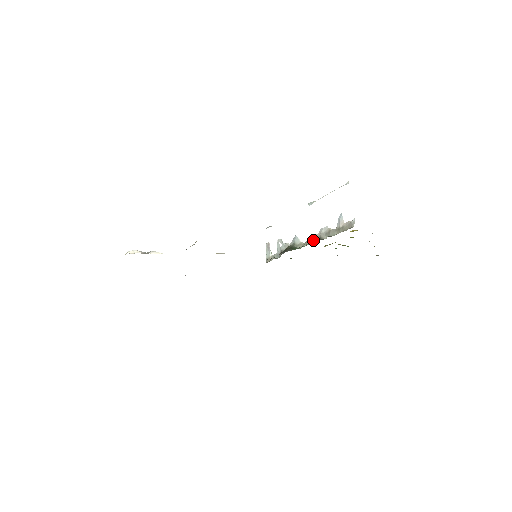
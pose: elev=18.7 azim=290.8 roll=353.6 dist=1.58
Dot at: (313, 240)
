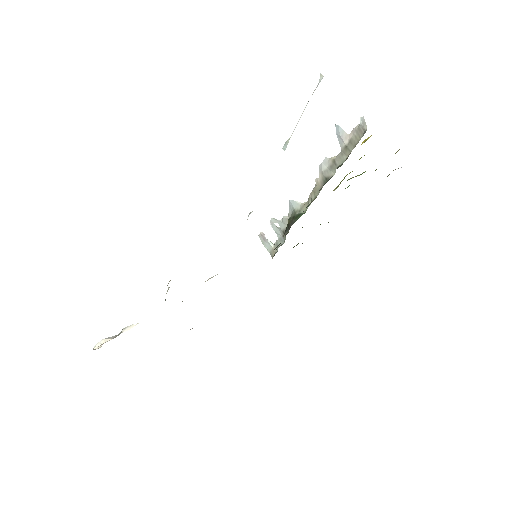
Dot at: (317, 189)
